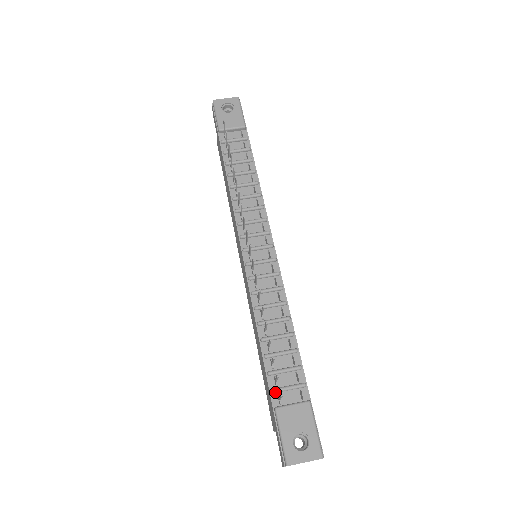
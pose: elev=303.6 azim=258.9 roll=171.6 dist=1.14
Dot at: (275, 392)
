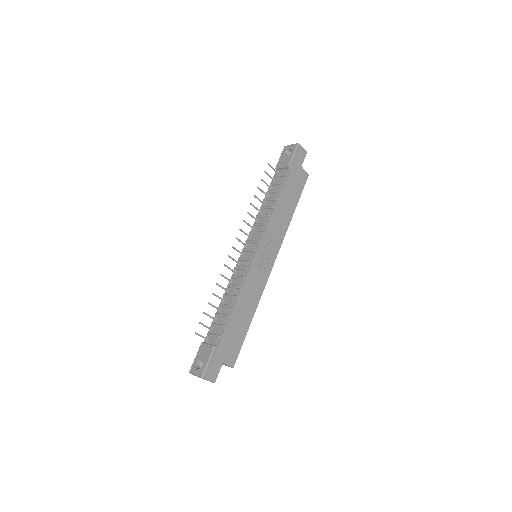
Dot at: (208, 335)
